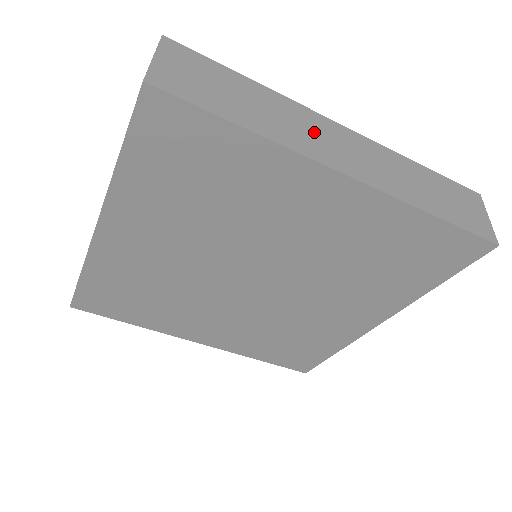
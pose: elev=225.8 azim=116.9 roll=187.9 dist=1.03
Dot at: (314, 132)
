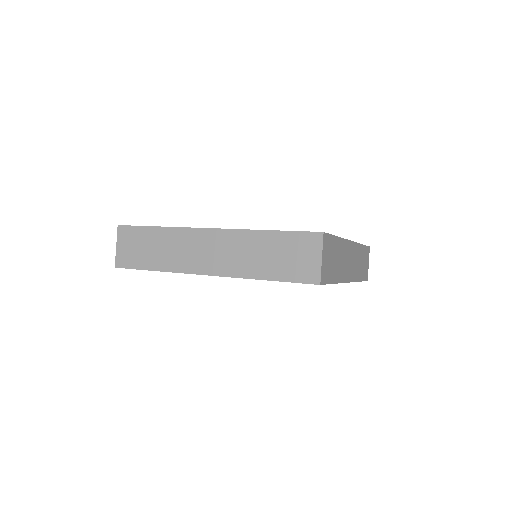
Dot at: (190, 249)
